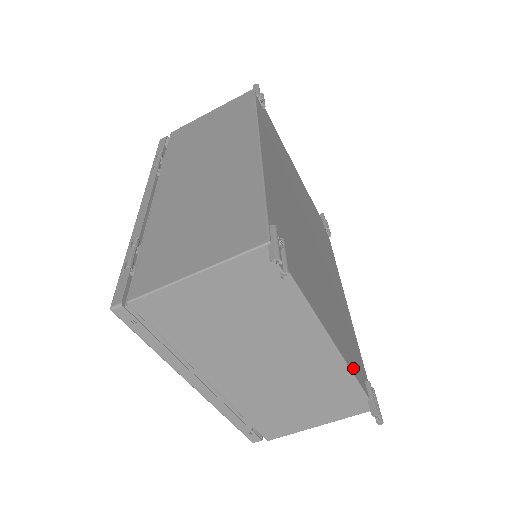
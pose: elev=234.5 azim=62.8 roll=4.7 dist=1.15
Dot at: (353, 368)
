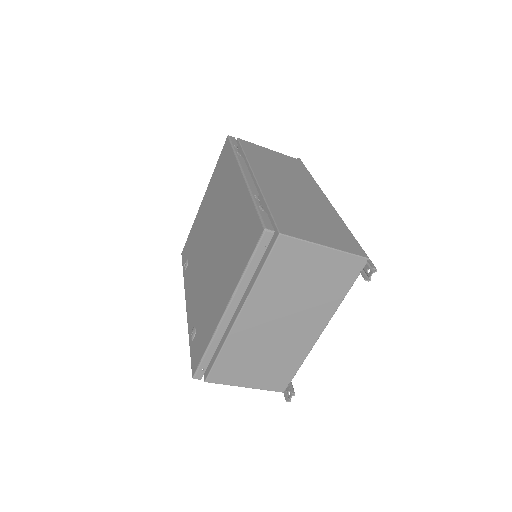
Dot at: occluded
